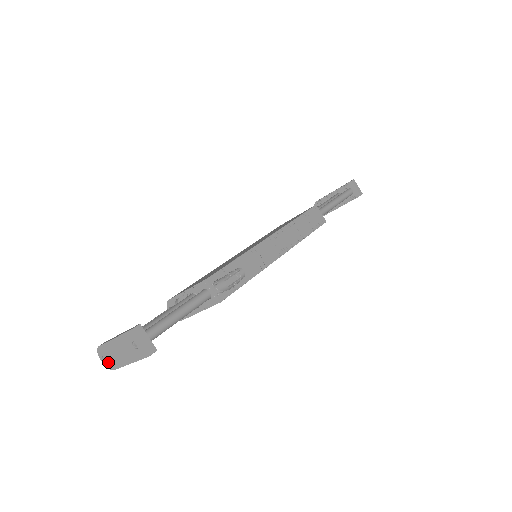
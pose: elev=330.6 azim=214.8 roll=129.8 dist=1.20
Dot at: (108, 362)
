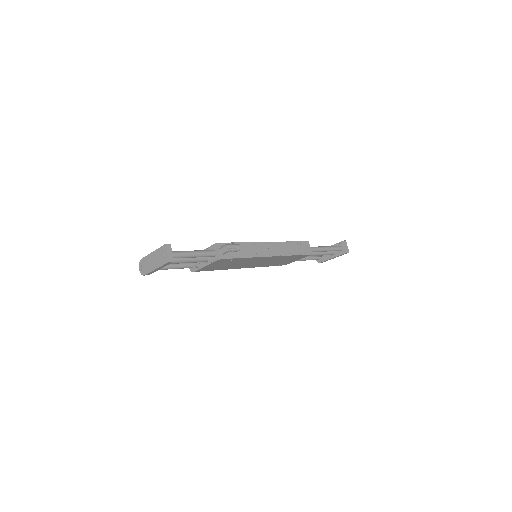
Dot at: (143, 269)
